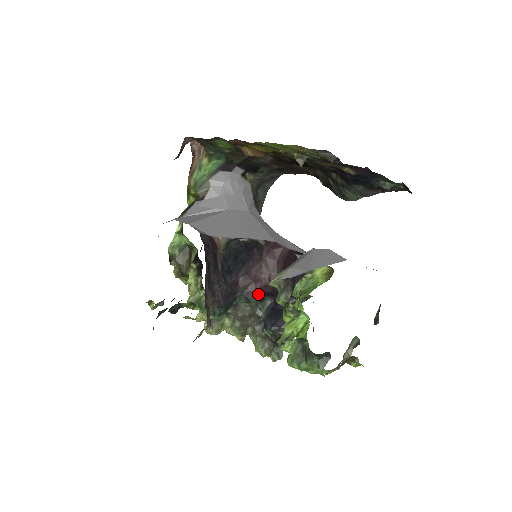
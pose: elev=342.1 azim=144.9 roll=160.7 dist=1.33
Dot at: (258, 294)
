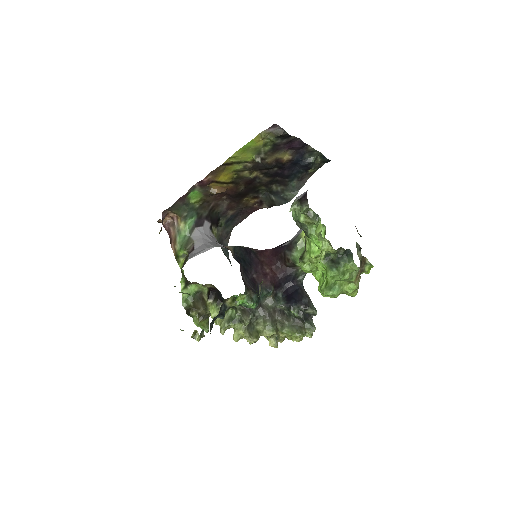
Dot at: (272, 284)
